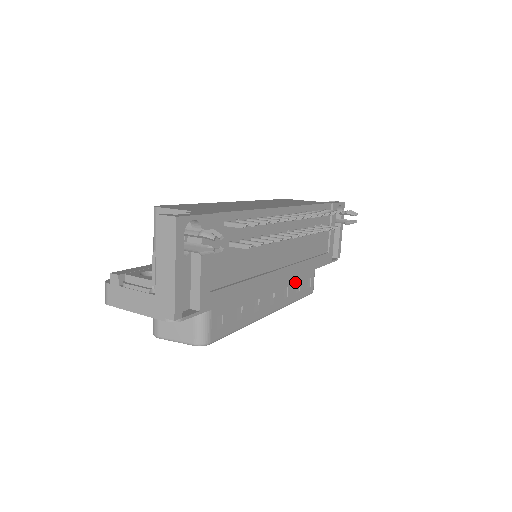
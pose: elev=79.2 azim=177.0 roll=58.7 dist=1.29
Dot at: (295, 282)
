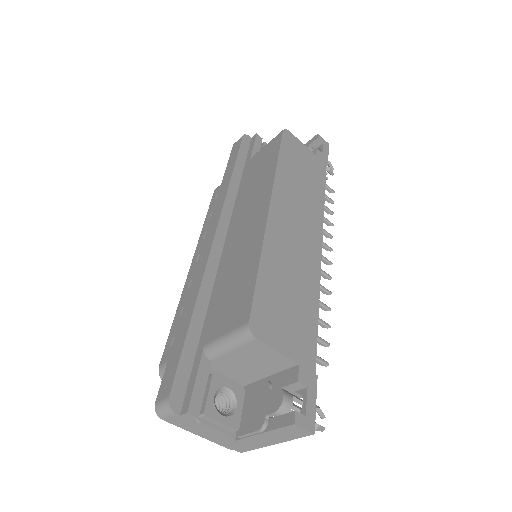
Dot at: occluded
